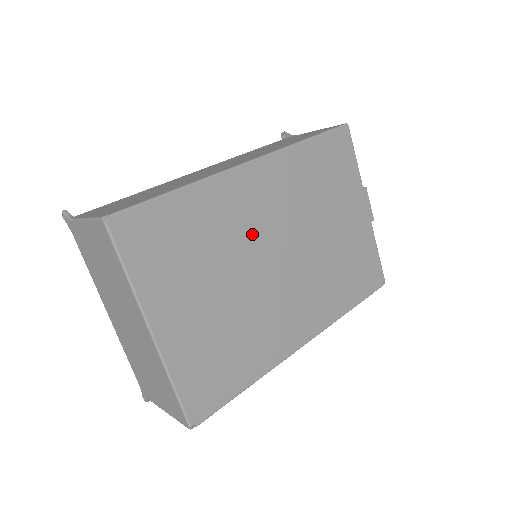
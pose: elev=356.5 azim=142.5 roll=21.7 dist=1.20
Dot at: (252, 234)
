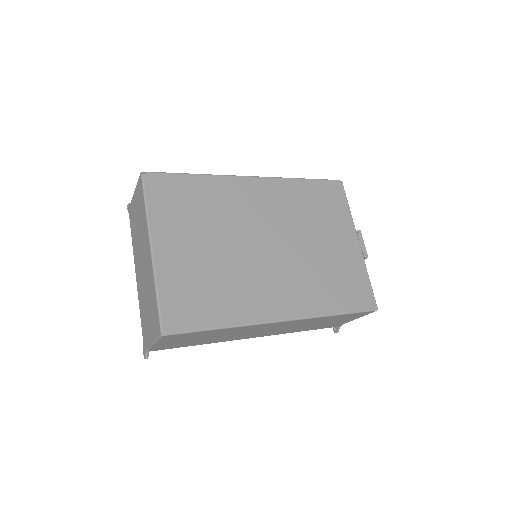
Dot at: (246, 219)
